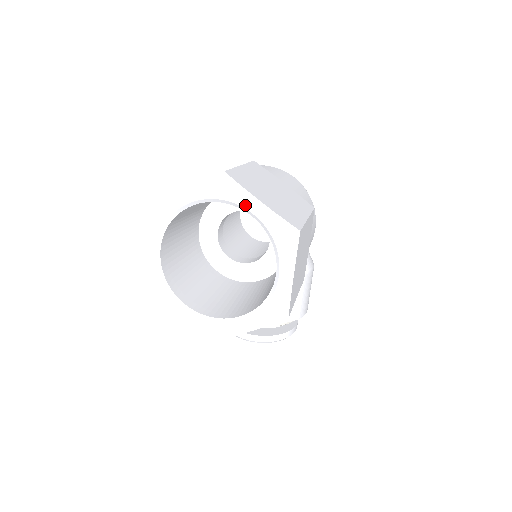
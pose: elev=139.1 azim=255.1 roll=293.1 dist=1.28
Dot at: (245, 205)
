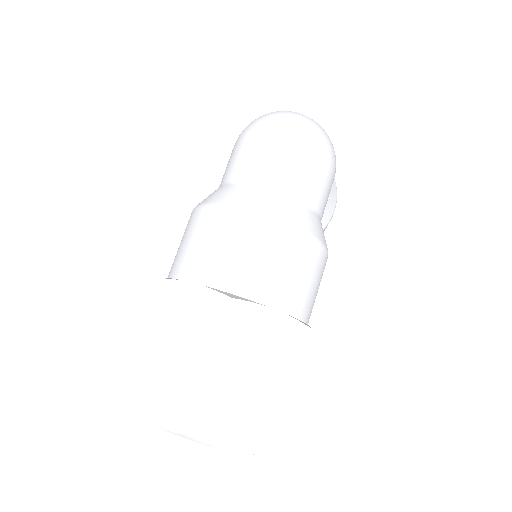
Dot at: occluded
